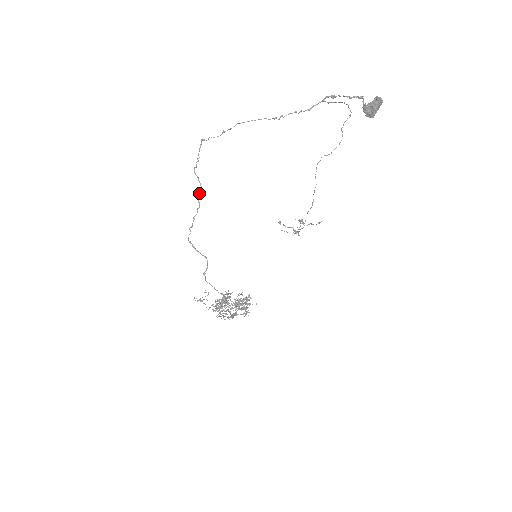
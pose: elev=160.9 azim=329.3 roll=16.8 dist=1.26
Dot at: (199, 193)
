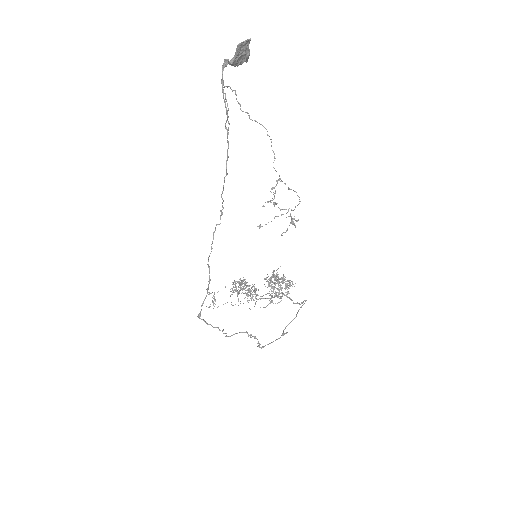
Dot at: occluded
